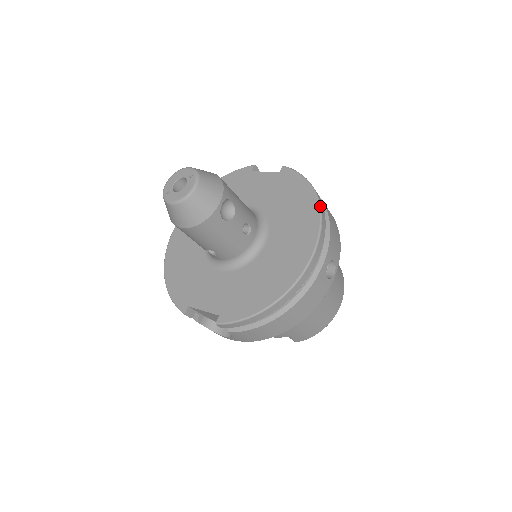
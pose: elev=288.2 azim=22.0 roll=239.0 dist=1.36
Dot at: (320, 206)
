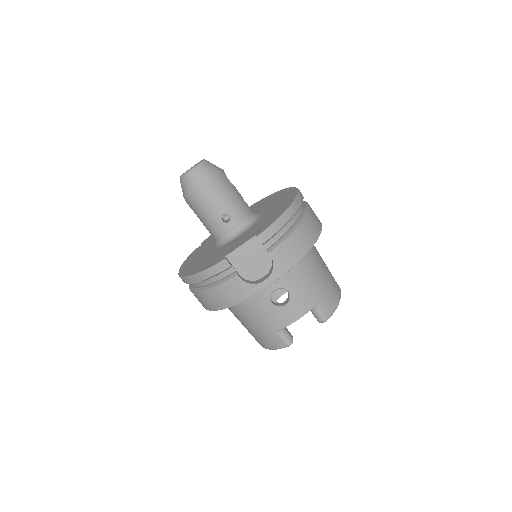
Dot at: occluded
